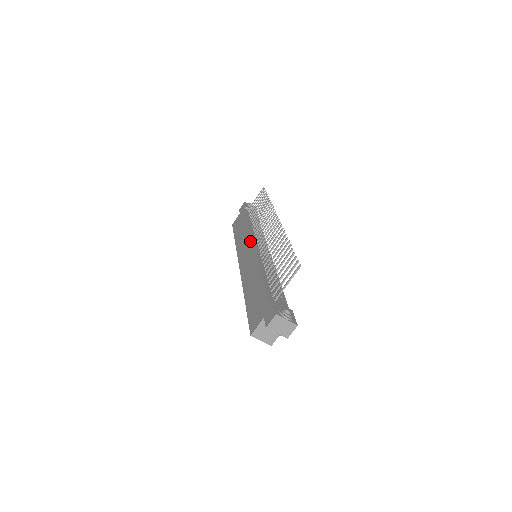
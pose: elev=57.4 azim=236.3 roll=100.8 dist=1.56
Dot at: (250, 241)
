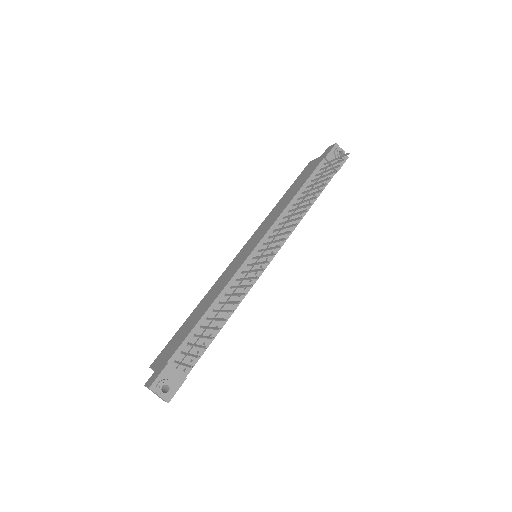
Dot at: (262, 235)
